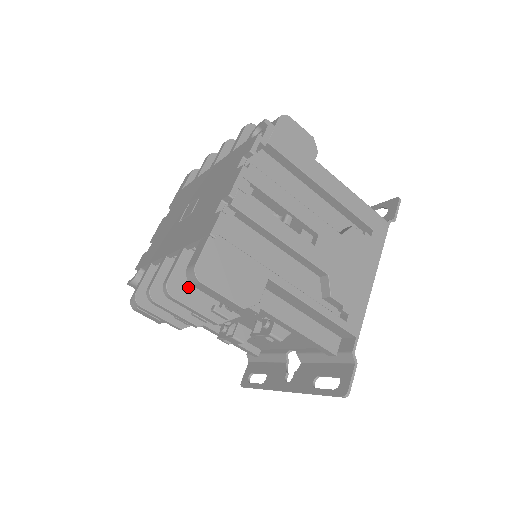
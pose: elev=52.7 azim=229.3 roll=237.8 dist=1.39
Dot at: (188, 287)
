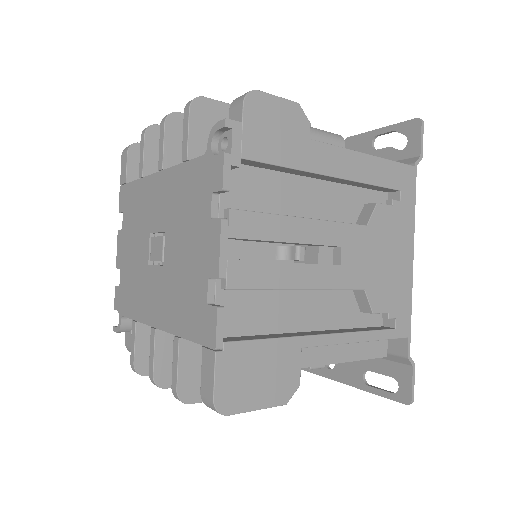
Dot at: occluded
